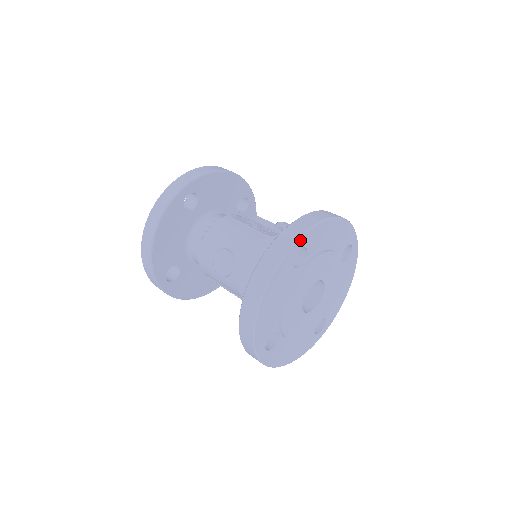
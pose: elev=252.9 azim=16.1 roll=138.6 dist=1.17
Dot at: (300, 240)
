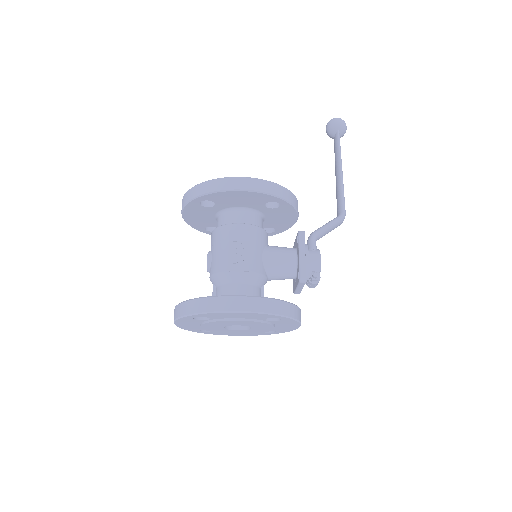
Dot at: (193, 315)
